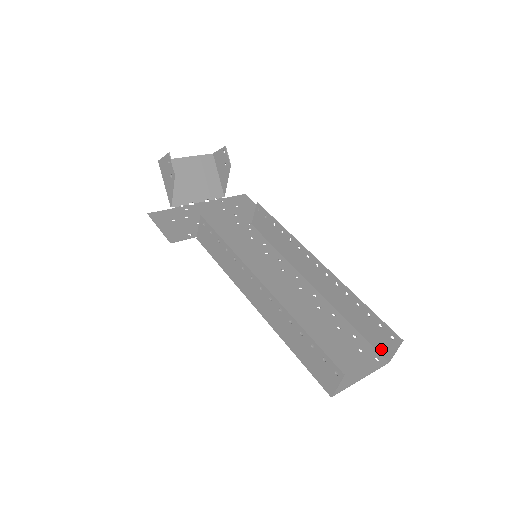
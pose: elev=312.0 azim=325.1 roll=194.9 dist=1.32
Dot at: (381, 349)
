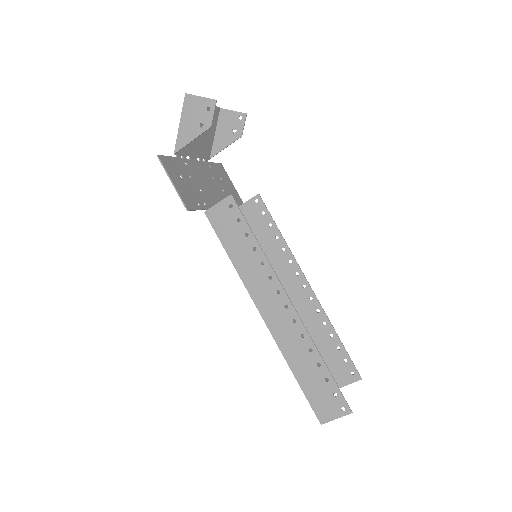
Dot at: (335, 378)
